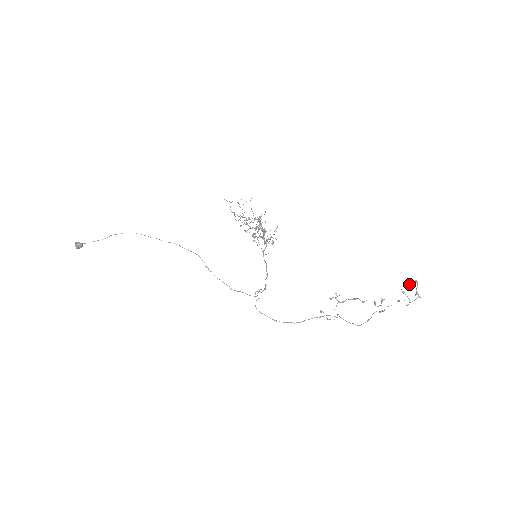
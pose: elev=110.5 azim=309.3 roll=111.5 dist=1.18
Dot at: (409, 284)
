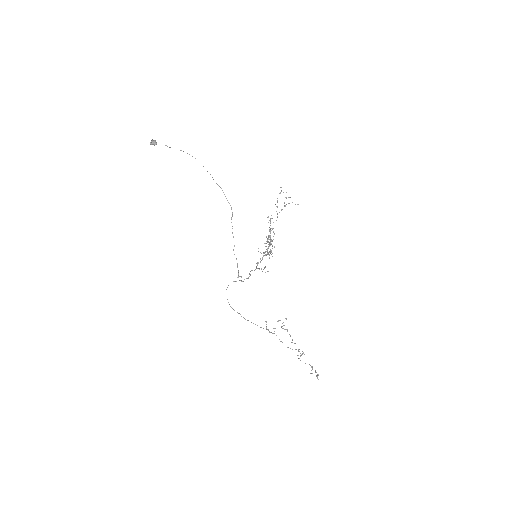
Dot at: (315, 370)
